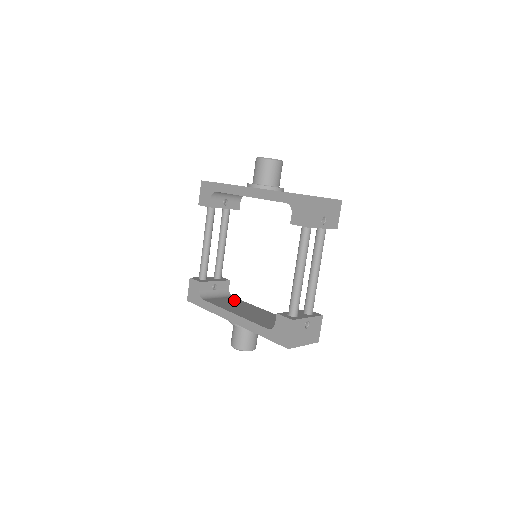
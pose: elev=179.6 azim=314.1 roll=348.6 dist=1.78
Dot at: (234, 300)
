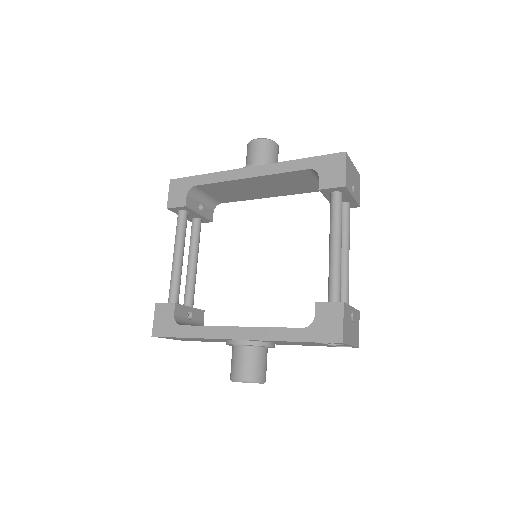
Dot at: occluded
